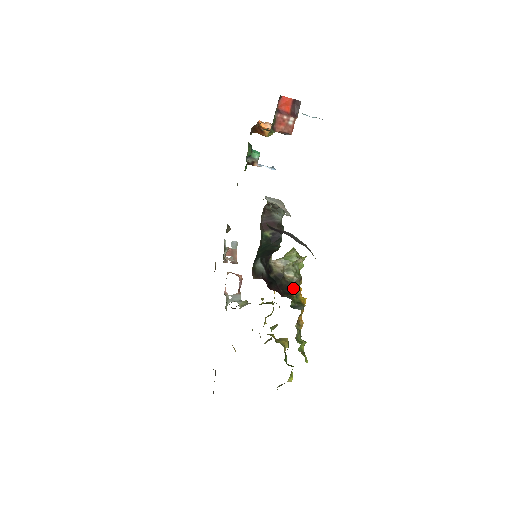
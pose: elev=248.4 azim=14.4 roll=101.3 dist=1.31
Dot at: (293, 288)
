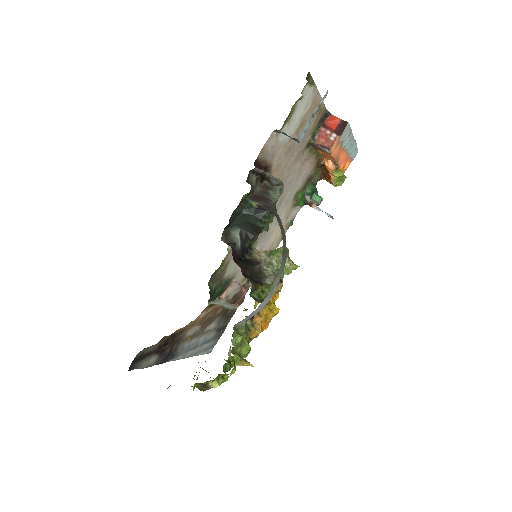
Dot at: (265, 284)
